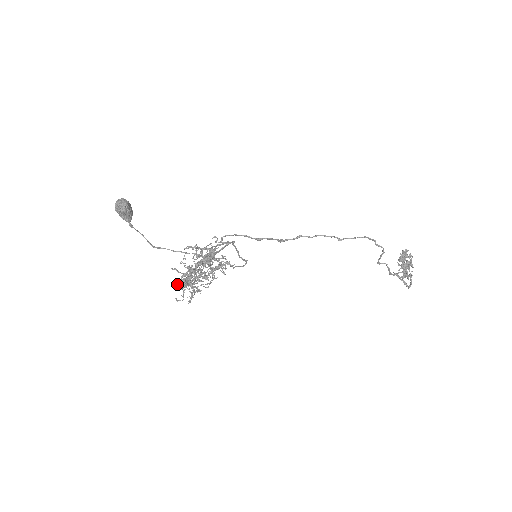
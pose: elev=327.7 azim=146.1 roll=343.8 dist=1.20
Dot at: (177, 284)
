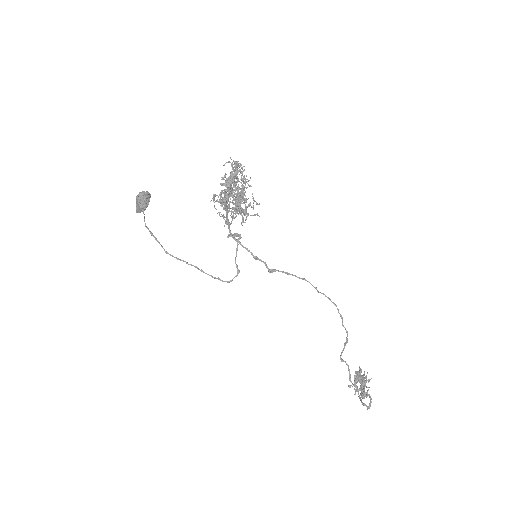
Dot at: (232, 162)
